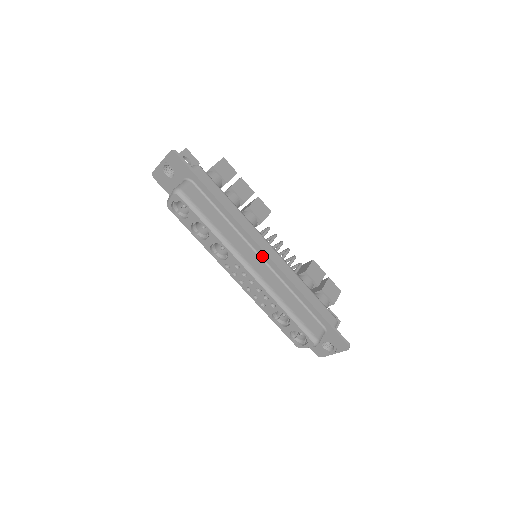
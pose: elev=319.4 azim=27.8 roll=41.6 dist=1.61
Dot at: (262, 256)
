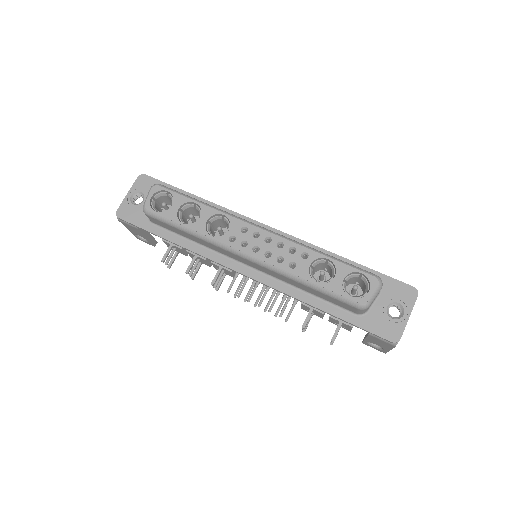
Dot at: occluded
